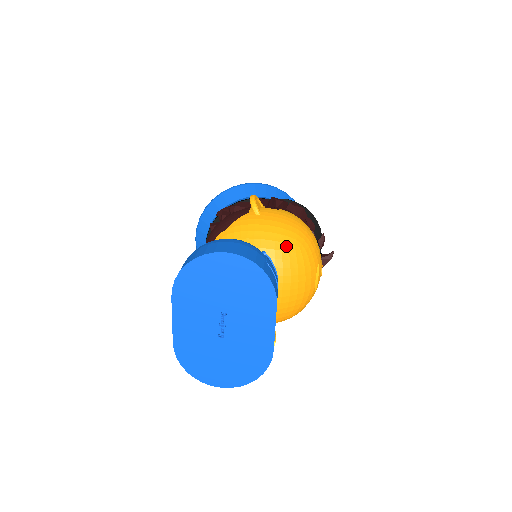
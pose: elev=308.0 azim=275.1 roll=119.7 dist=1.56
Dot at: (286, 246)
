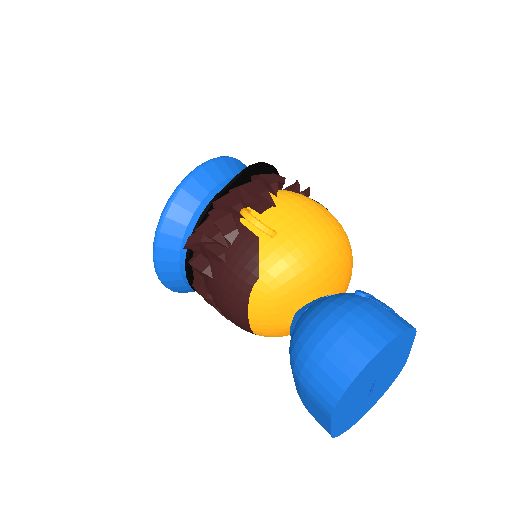
Dot at: (334, 250)
